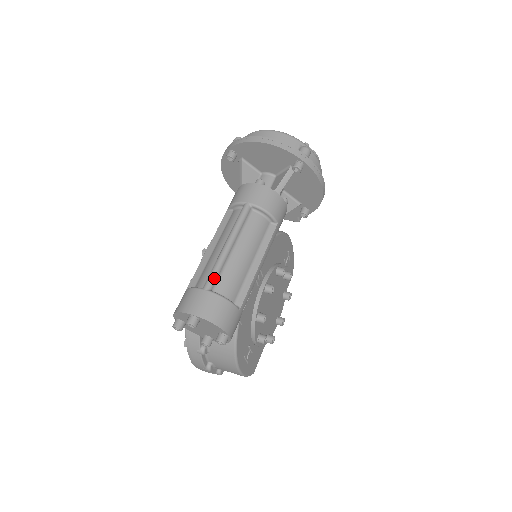
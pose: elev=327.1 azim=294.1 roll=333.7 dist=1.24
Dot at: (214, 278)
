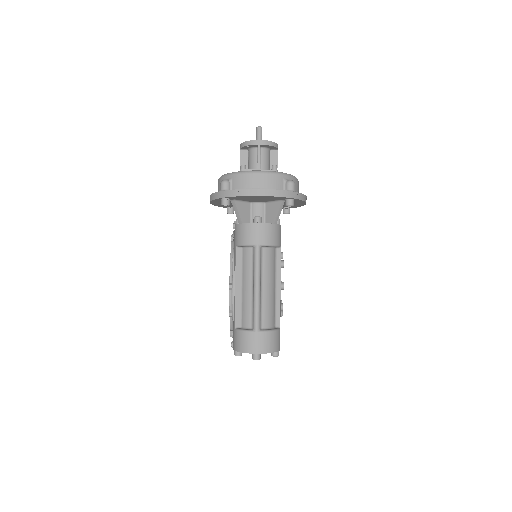
Dot at: (259, 320)
